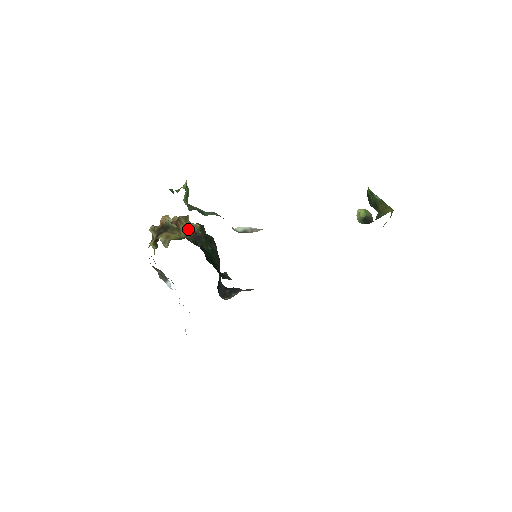
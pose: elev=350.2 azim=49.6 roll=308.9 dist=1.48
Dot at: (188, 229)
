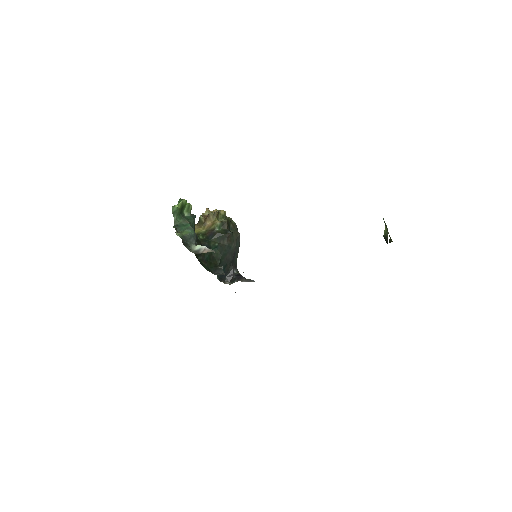
Dot at: (211, 225)
